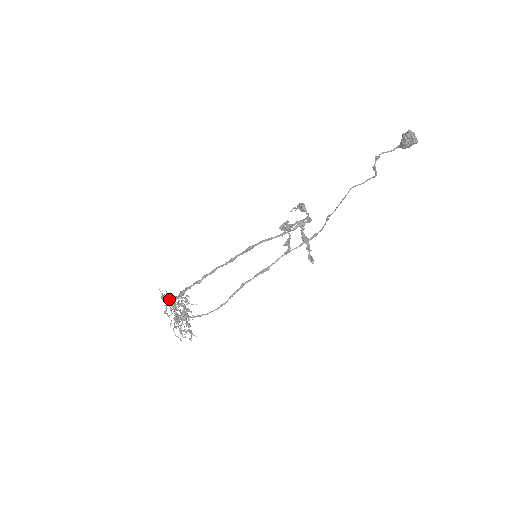
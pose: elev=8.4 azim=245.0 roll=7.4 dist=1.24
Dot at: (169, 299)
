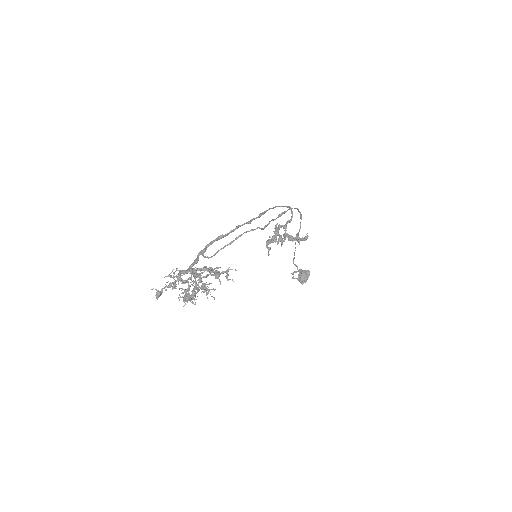
Dot at: (180, 270)
